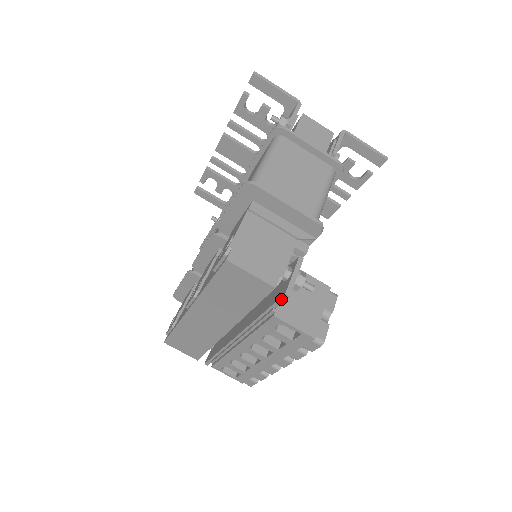
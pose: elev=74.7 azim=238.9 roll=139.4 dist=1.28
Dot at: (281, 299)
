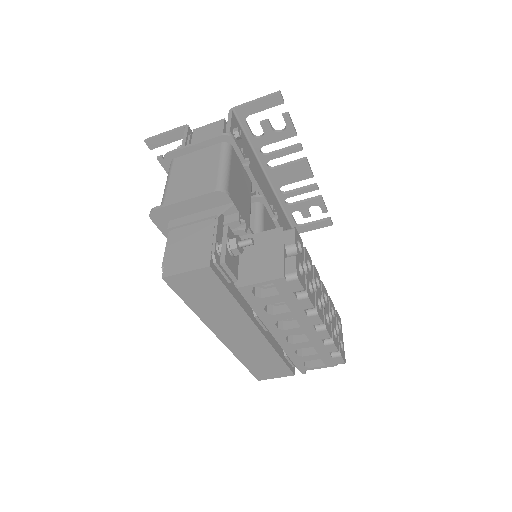
Dot at: (227, 271)
